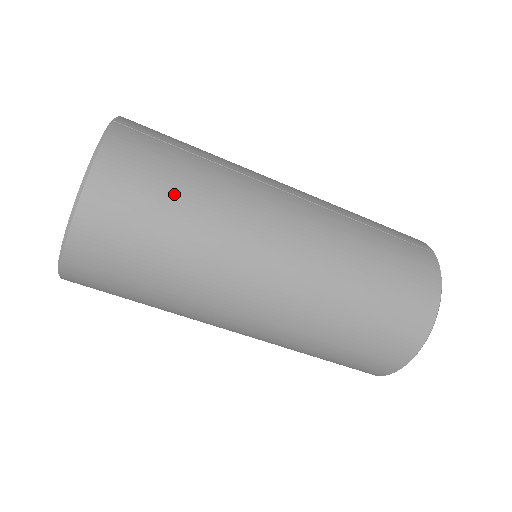
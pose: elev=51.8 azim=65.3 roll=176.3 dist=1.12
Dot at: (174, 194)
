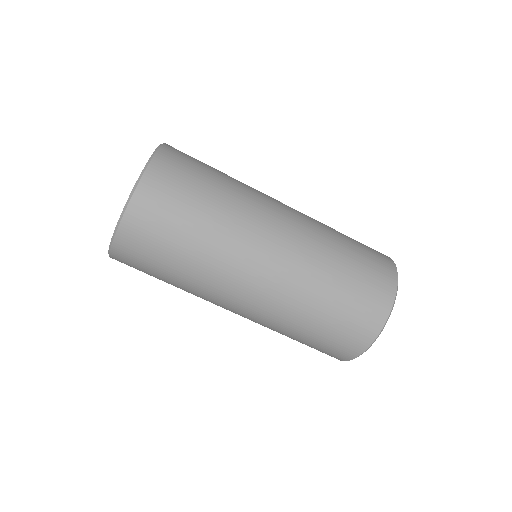
Dot at: (206, 182)
